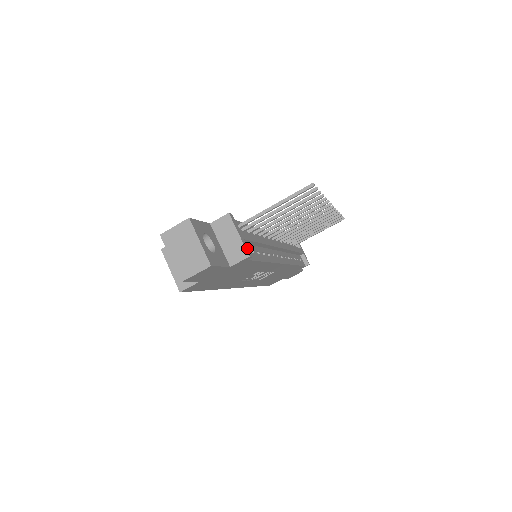
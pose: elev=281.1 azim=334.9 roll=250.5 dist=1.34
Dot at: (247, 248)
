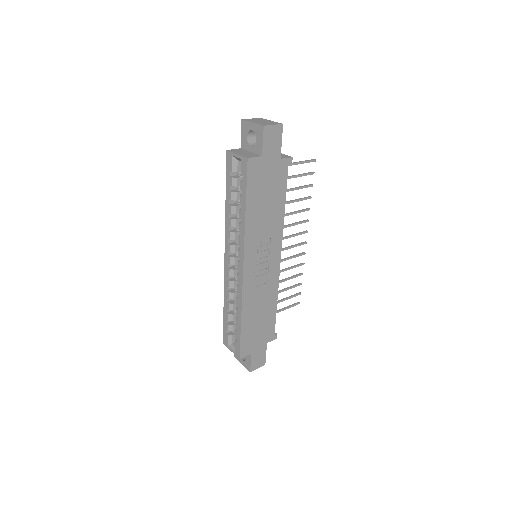
Dot at: occluded
